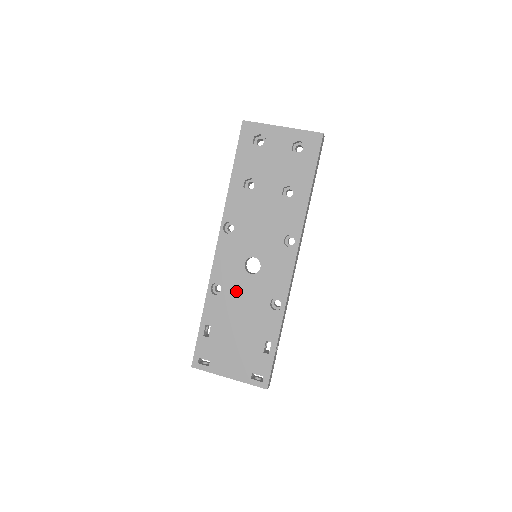
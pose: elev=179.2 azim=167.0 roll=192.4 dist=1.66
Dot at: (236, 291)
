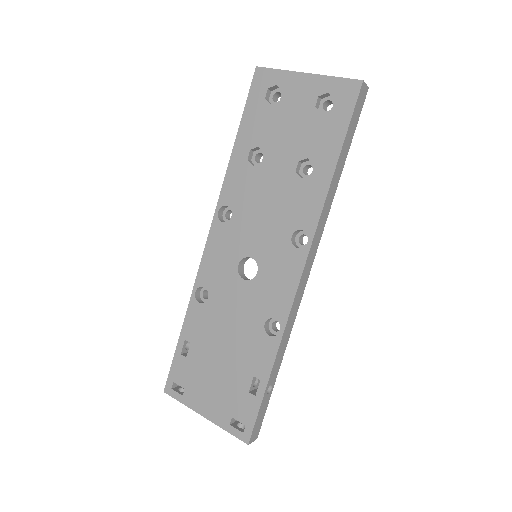
Dot at: (224, 301)
